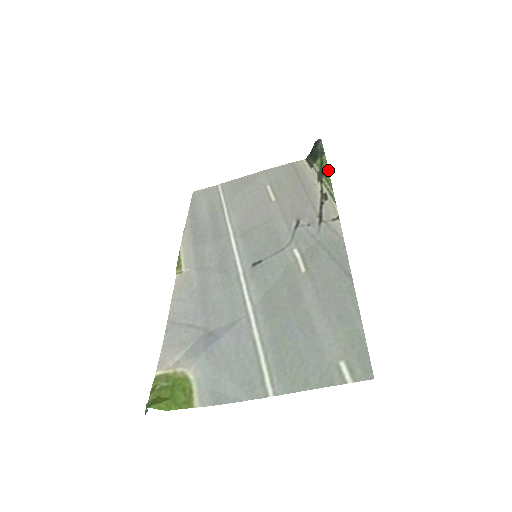
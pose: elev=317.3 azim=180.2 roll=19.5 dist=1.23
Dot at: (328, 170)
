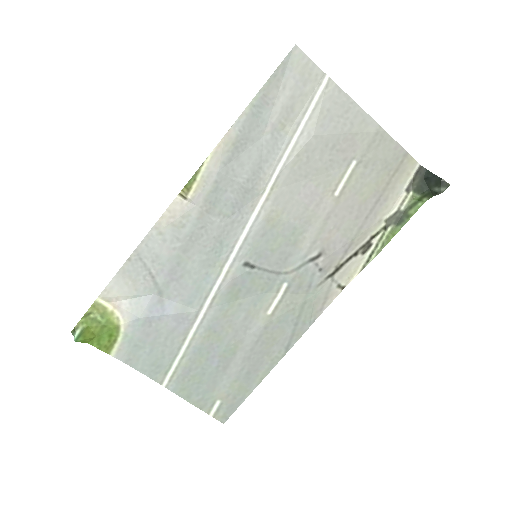
Dot at: occluded
